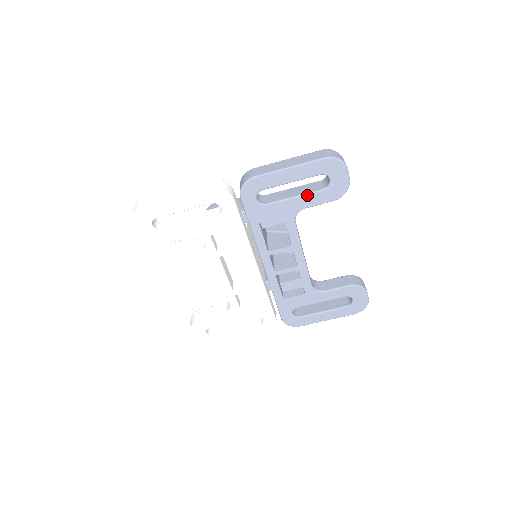
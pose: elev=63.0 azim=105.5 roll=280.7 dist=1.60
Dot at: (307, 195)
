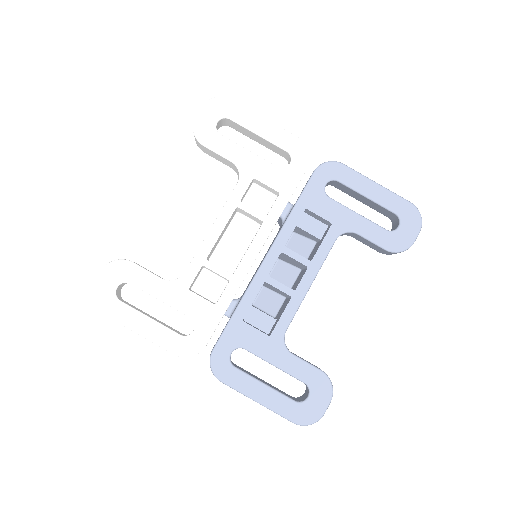
Dot at: (369, 222)
